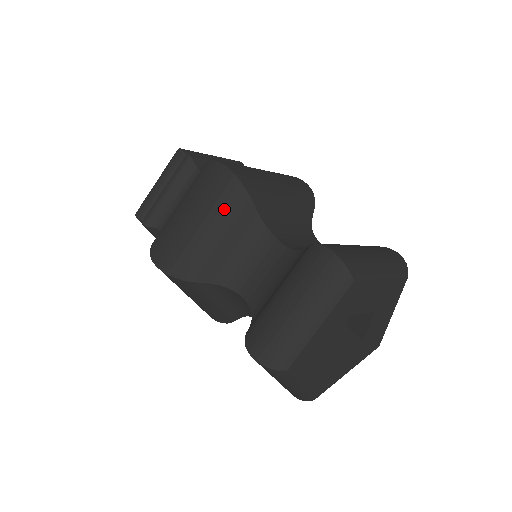
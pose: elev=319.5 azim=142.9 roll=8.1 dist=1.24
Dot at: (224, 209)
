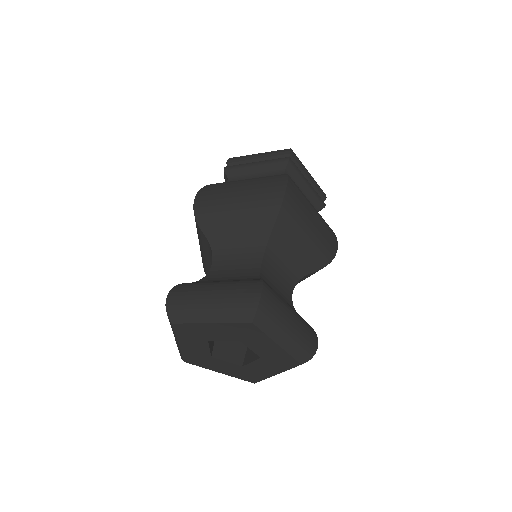
Dot at: (197, 232)
